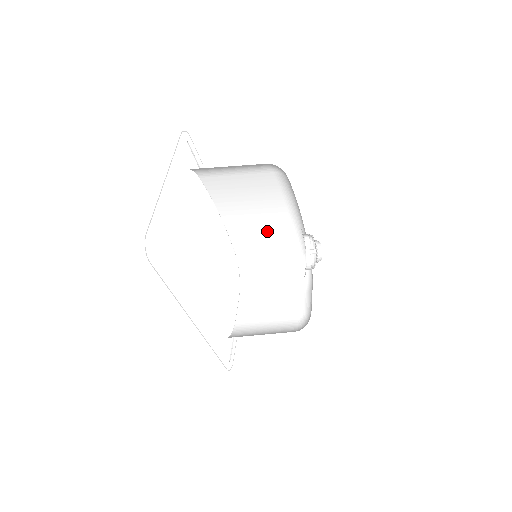
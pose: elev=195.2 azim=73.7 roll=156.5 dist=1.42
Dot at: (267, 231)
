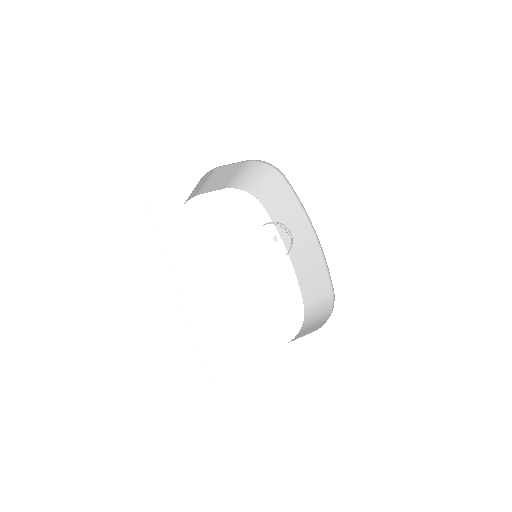
Dot at: (312, 265)
